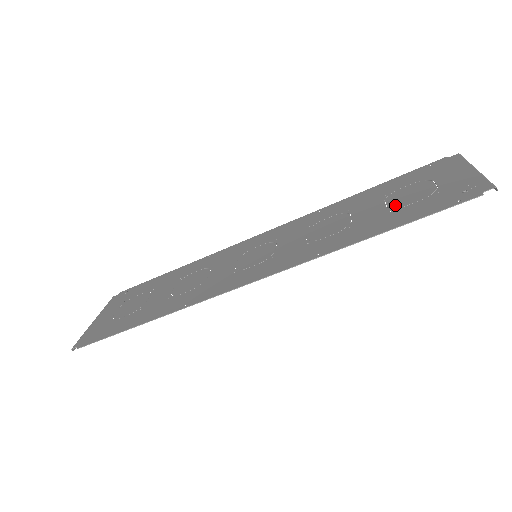
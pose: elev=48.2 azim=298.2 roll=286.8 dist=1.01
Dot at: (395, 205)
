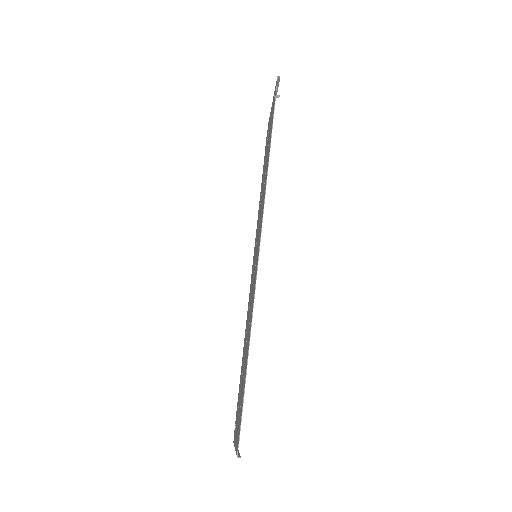
Dot at: (268, 145)
